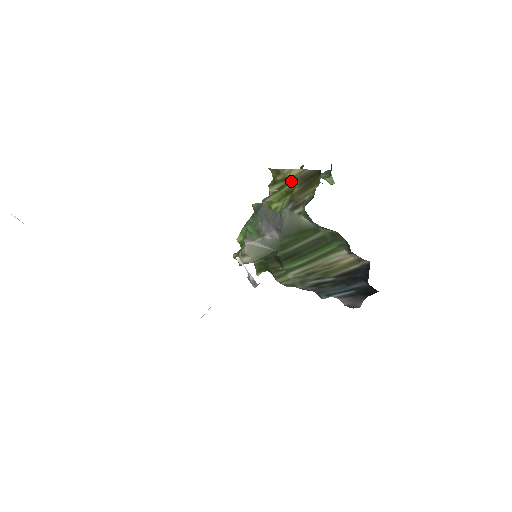
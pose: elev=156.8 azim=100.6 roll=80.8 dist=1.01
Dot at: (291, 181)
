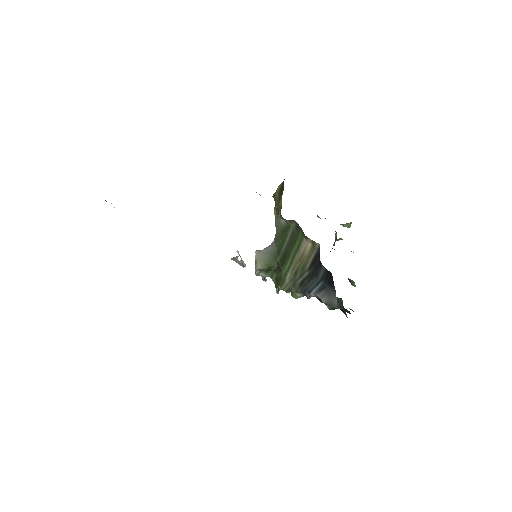
Dot at: occluded
